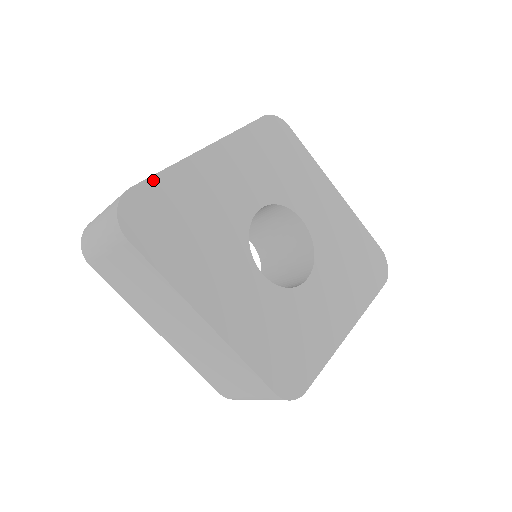
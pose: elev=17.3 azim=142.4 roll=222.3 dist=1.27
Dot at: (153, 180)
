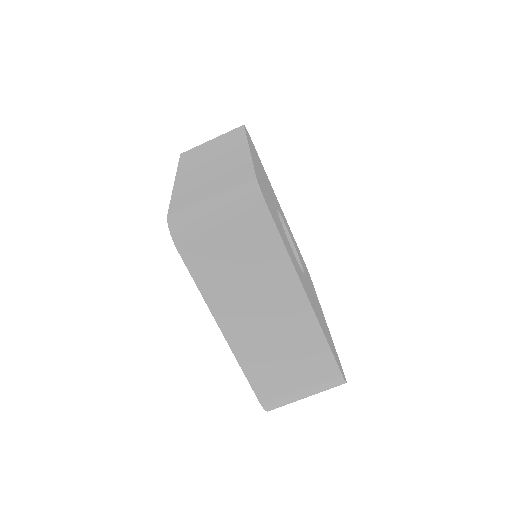
Dot at: (259, 158)
